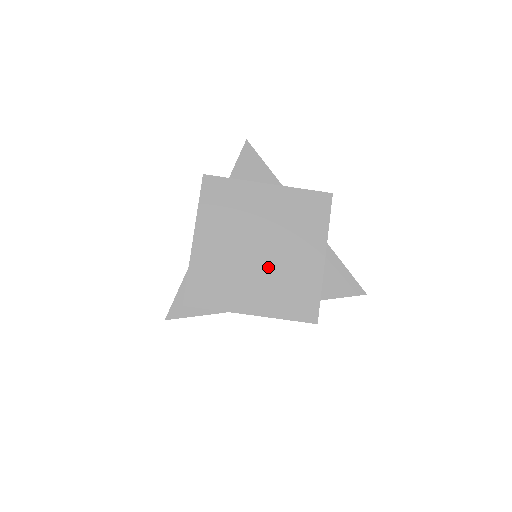
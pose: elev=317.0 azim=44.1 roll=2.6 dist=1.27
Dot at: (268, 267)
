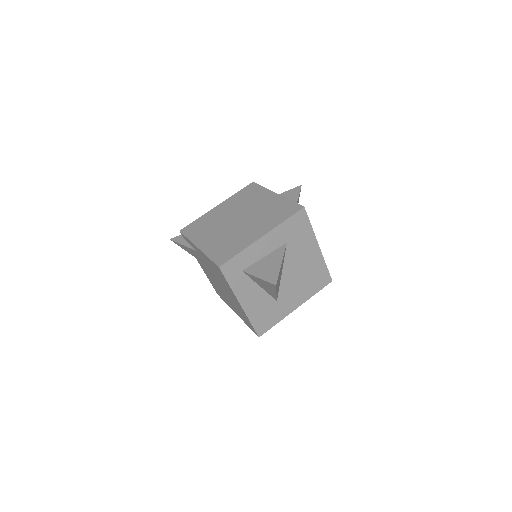
Dot at: (231, 229)
